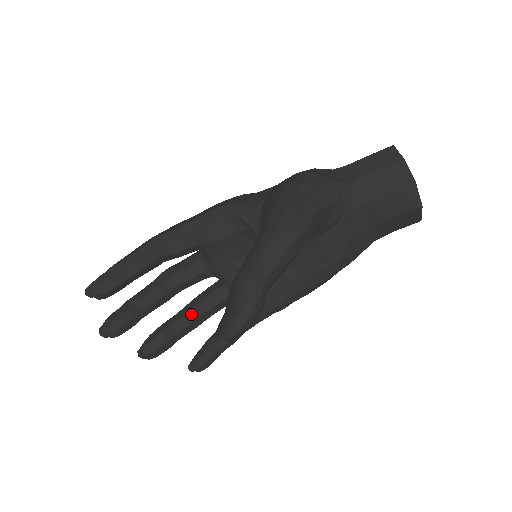
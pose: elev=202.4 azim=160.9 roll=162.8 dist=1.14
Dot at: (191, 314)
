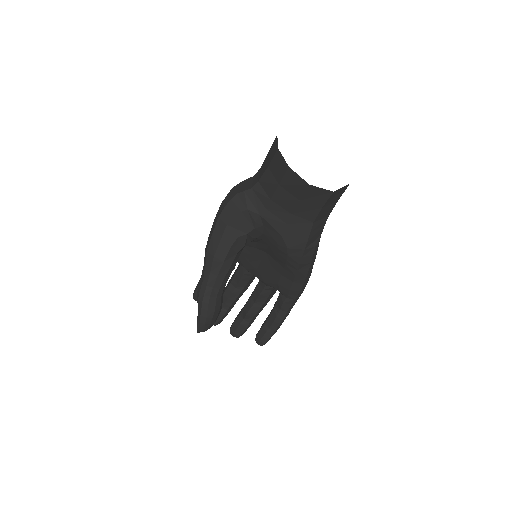
Dot at: (248, 304)
